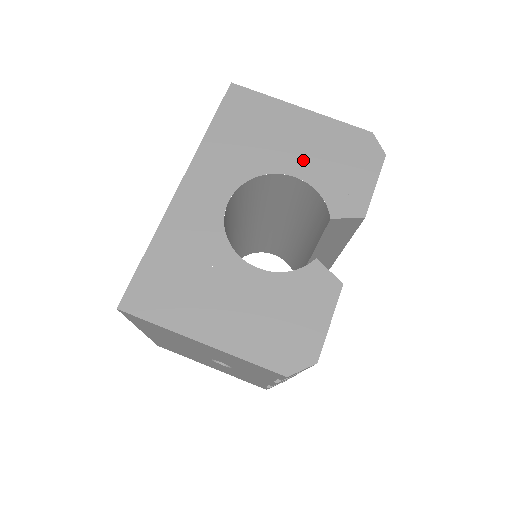
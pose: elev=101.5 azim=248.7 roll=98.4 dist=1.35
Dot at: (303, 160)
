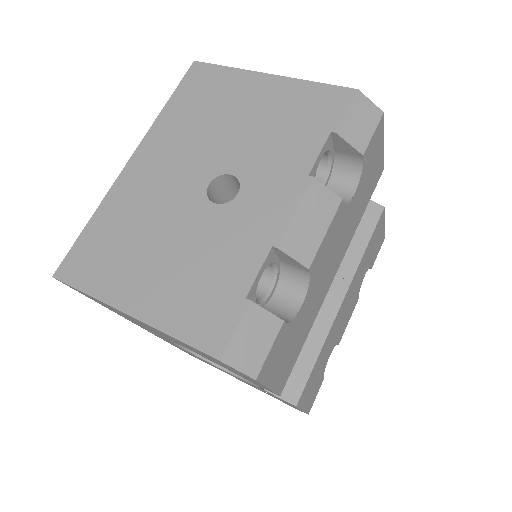
Dot at: occluded
